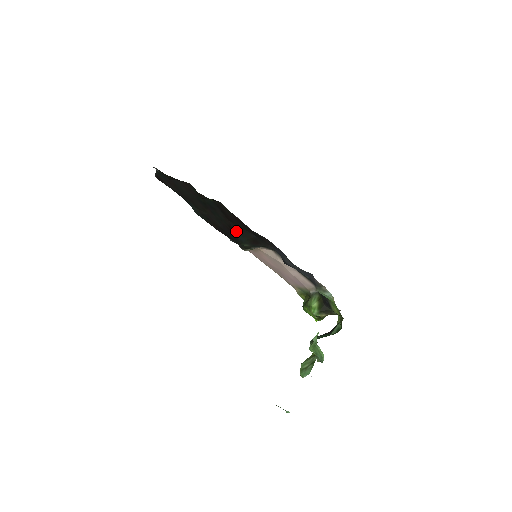
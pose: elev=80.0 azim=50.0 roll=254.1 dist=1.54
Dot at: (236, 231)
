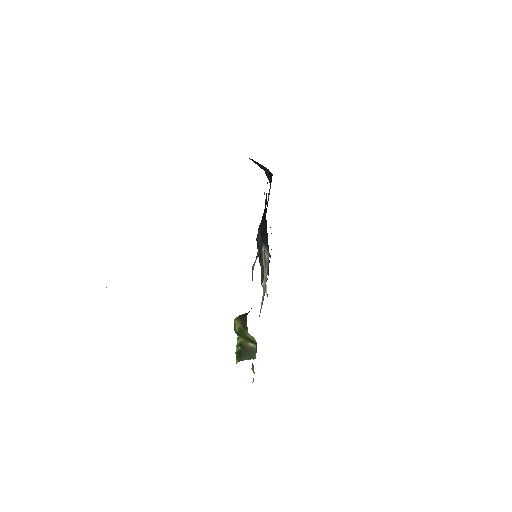
Dot at: (262, 219)
